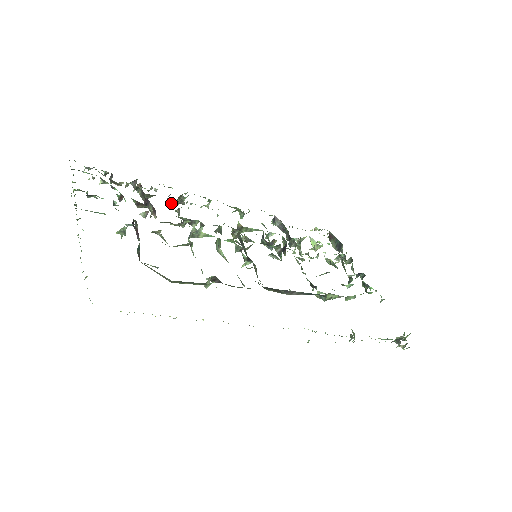
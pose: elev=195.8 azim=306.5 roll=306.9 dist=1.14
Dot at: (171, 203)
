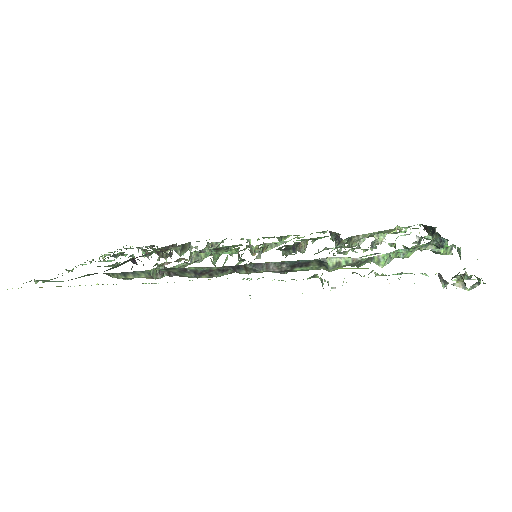
Dot at: occluded
